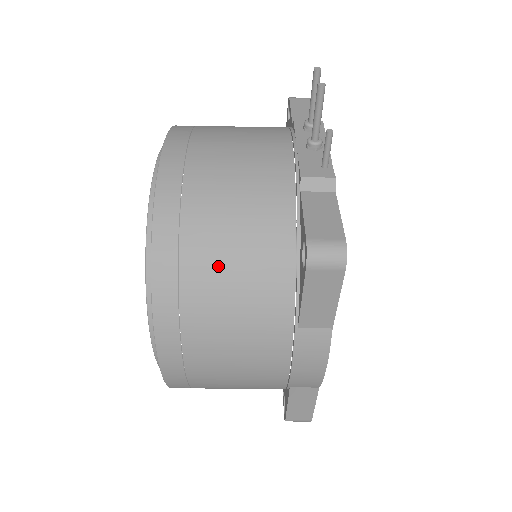
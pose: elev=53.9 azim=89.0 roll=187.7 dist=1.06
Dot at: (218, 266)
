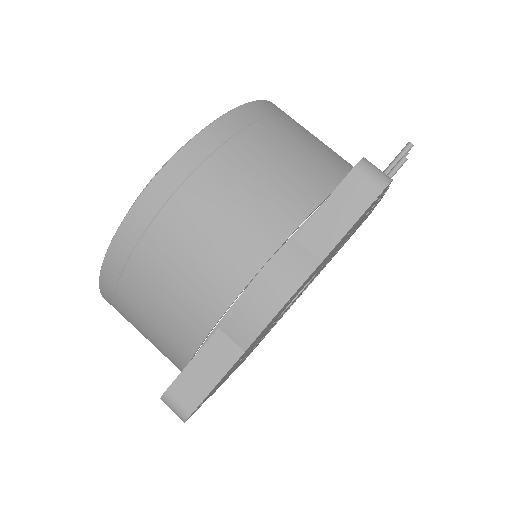
Dot at: (272, 150)
